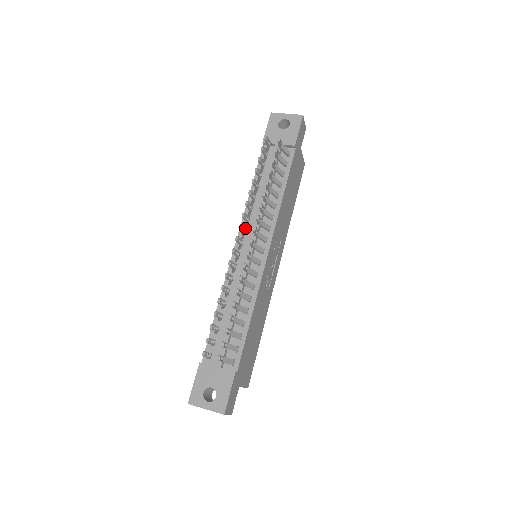
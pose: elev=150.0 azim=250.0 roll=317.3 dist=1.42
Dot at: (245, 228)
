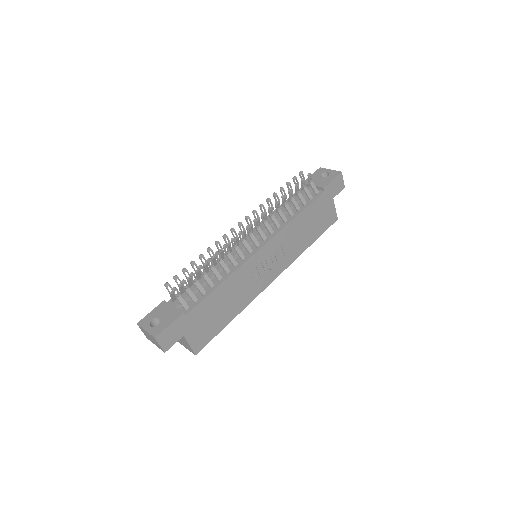
Dot at: (251, 222)
